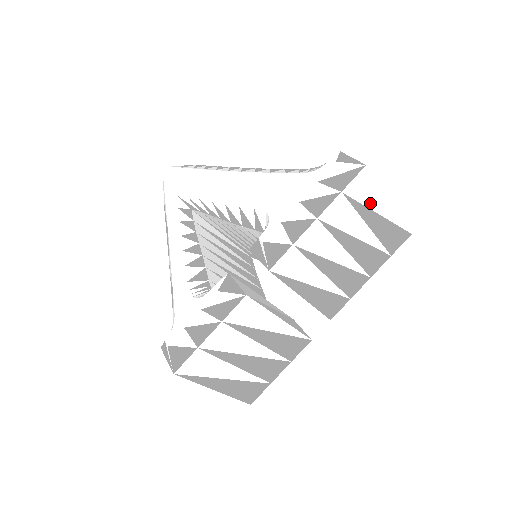
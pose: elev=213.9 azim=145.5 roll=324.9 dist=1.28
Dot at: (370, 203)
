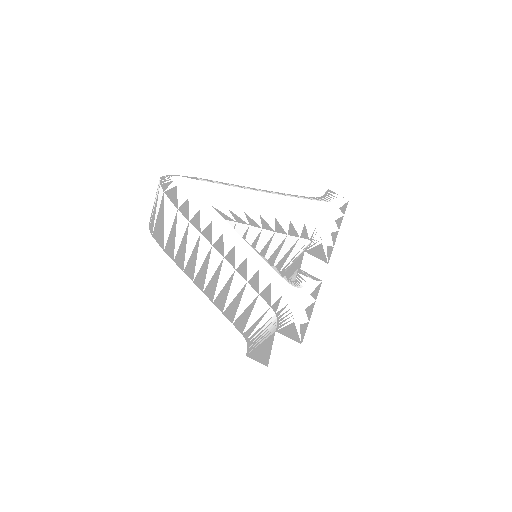
Dot at: occluded
